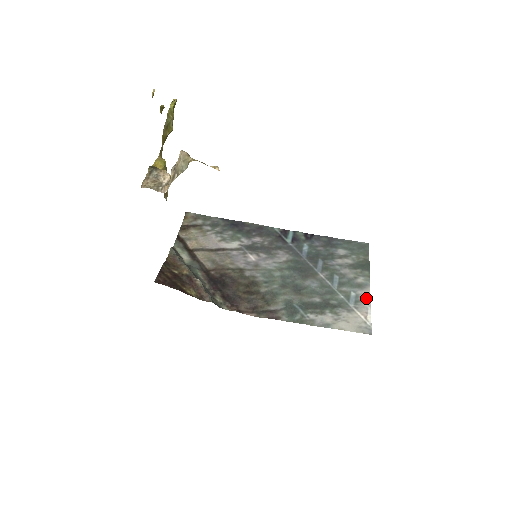
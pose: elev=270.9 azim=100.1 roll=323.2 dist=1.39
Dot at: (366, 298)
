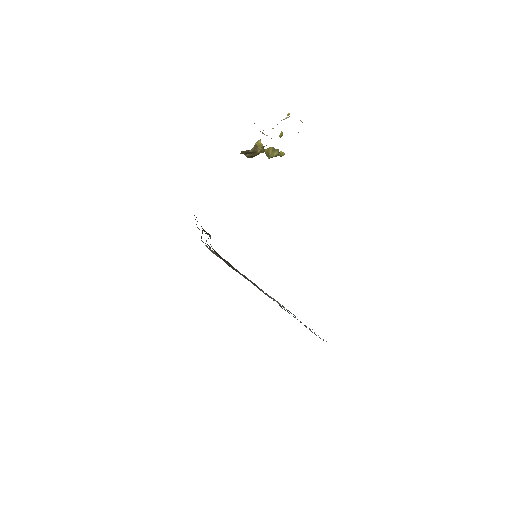
Dot at: occluded
